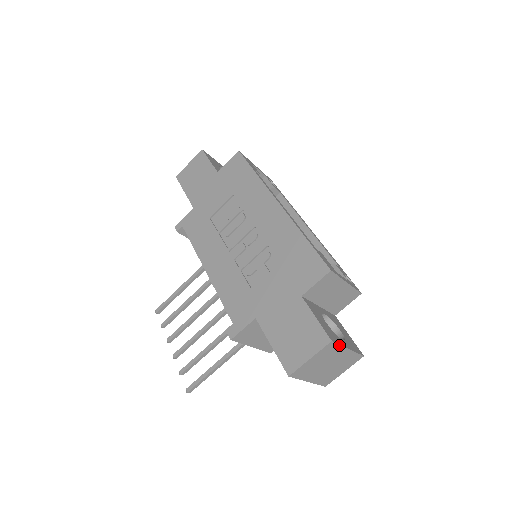
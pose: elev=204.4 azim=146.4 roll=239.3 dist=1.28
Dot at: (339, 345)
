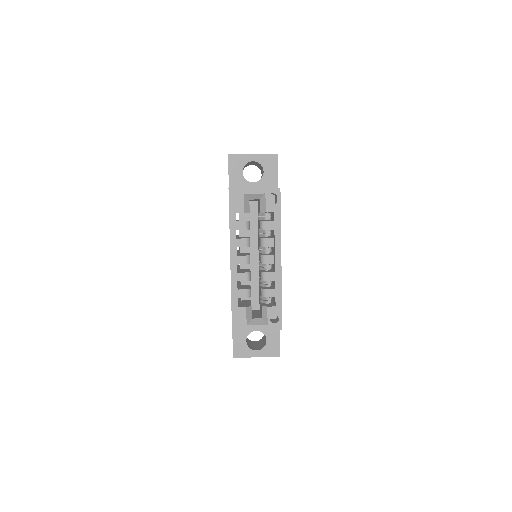
Dot at: (244, 357)
